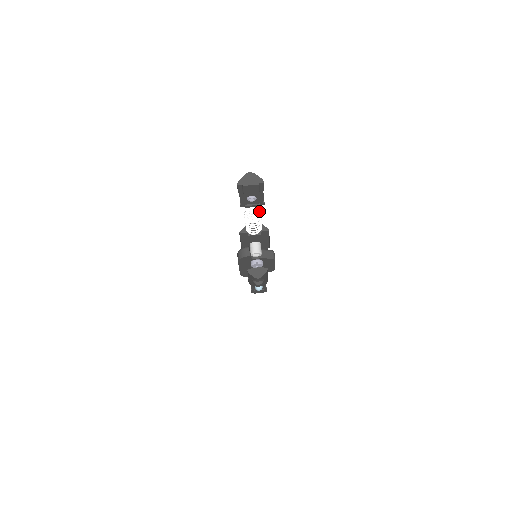
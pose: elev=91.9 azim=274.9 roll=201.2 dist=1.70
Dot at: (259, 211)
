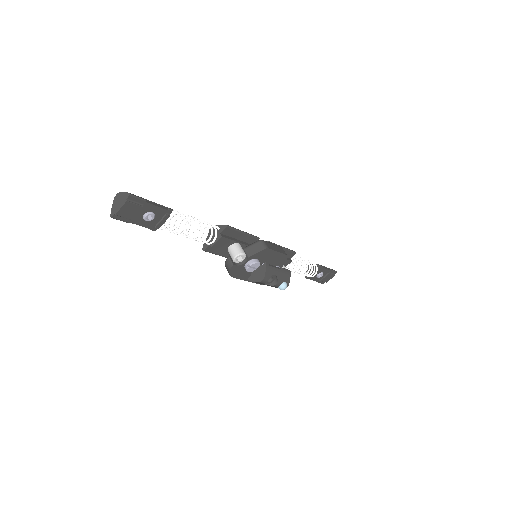
Dot at: (179, 220)
